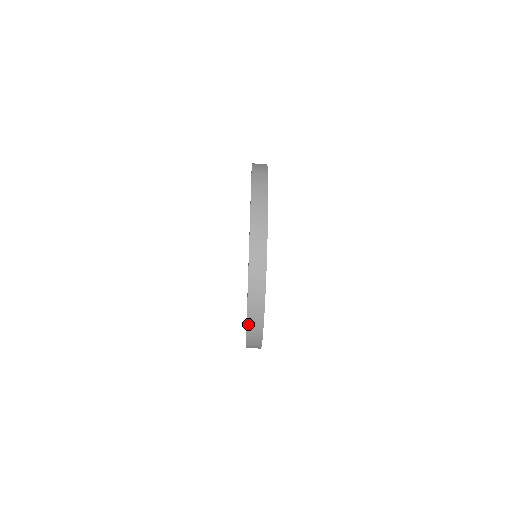
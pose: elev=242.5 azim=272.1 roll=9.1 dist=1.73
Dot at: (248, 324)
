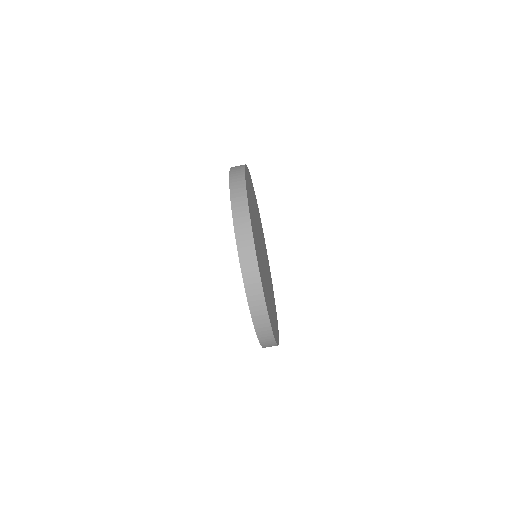
Dot at: (251, 310)
